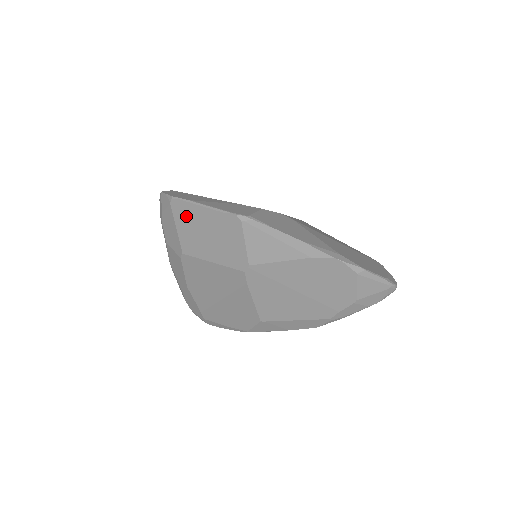
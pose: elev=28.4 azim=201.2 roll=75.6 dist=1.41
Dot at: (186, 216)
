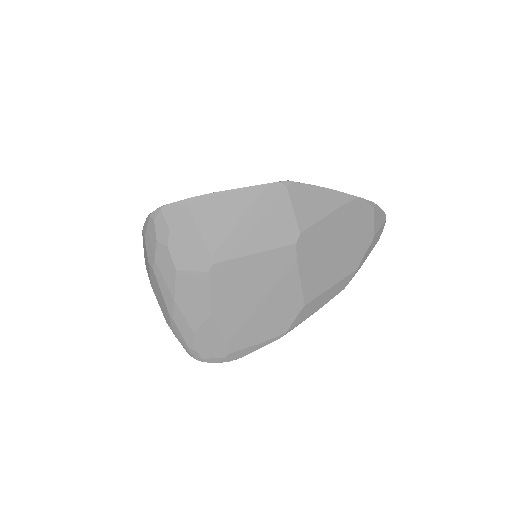
Dot at: (214, 213)
